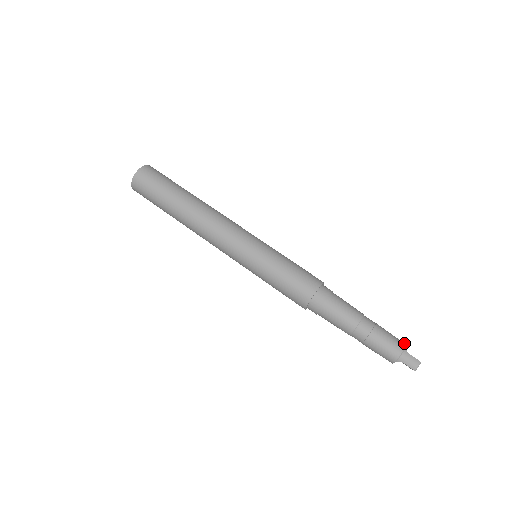
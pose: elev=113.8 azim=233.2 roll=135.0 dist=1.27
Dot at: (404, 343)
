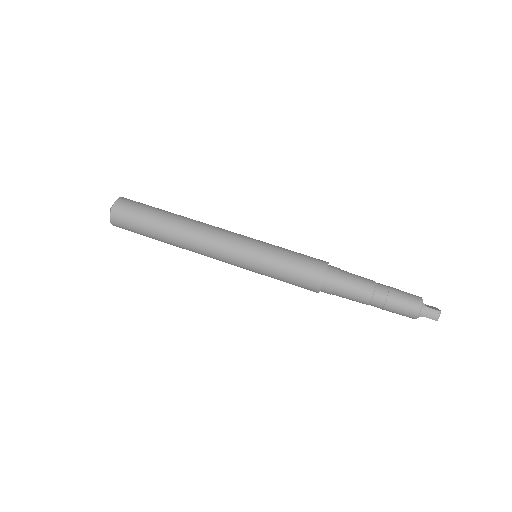
Dot at: (420, 298)
